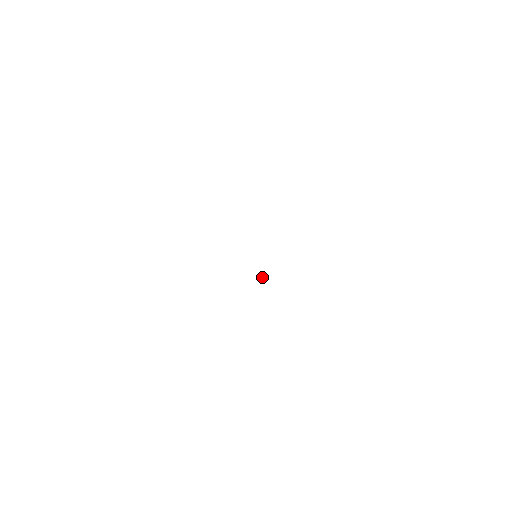
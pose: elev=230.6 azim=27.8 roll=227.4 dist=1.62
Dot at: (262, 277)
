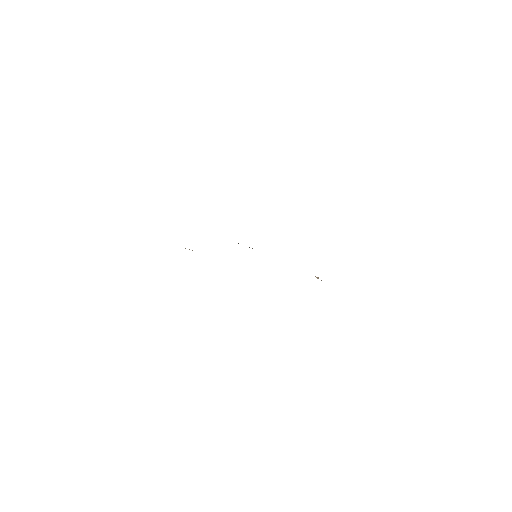
Dot at: occluded
